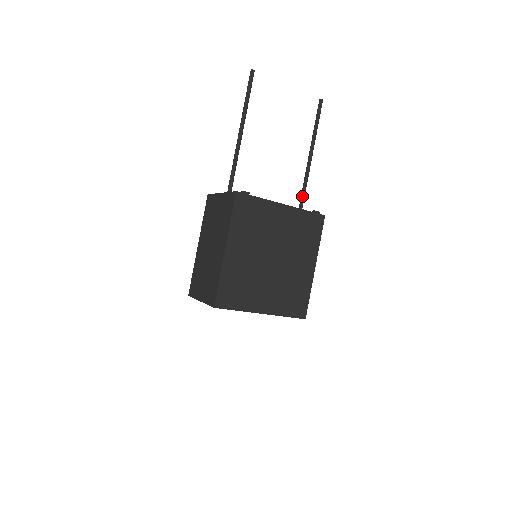
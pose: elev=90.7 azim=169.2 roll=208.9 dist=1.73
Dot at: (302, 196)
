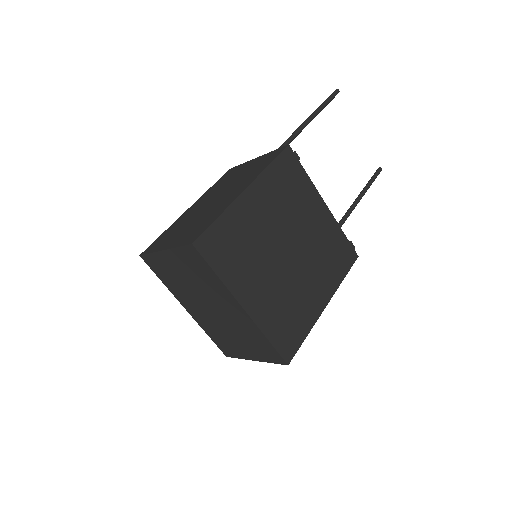
Dot at: occluded
